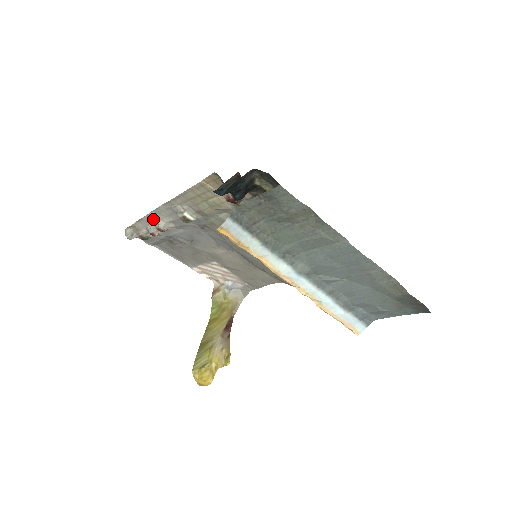
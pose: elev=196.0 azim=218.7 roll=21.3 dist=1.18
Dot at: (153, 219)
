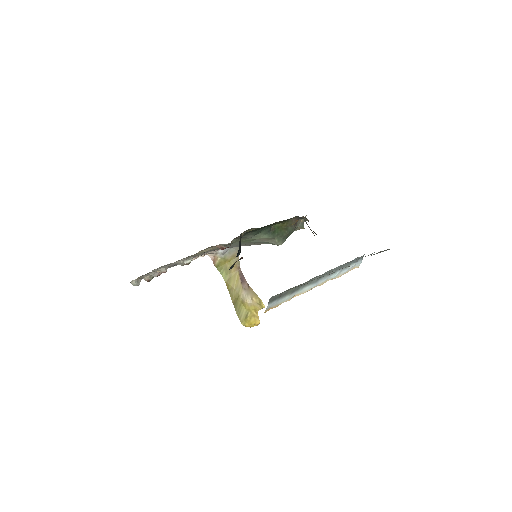
Dot at: occluded
